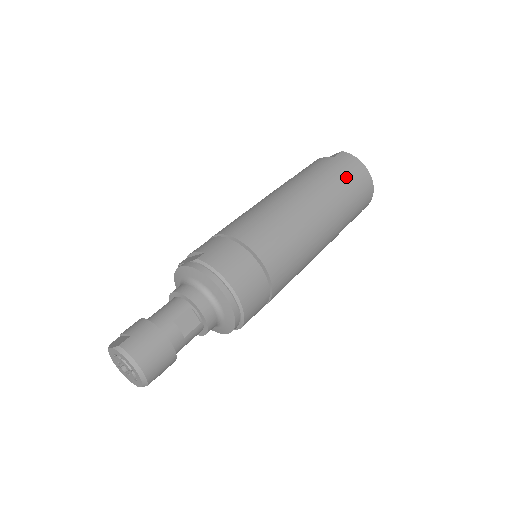
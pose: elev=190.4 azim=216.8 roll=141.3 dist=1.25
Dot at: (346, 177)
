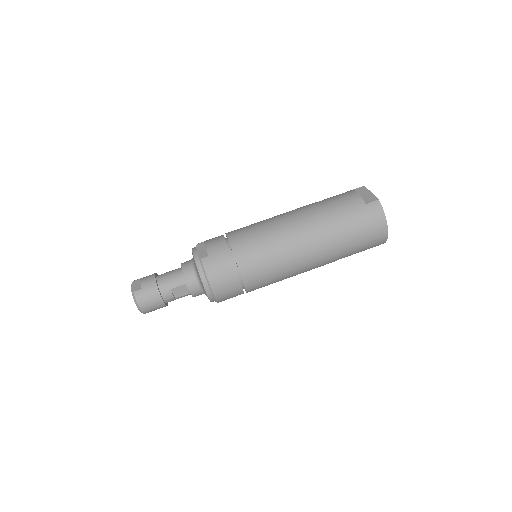
Dot at: (359, 231)
